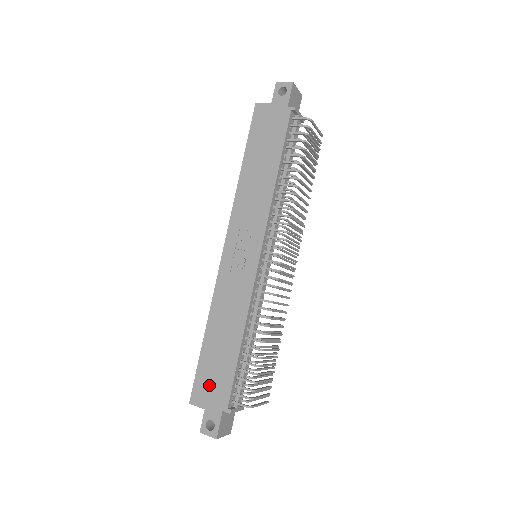
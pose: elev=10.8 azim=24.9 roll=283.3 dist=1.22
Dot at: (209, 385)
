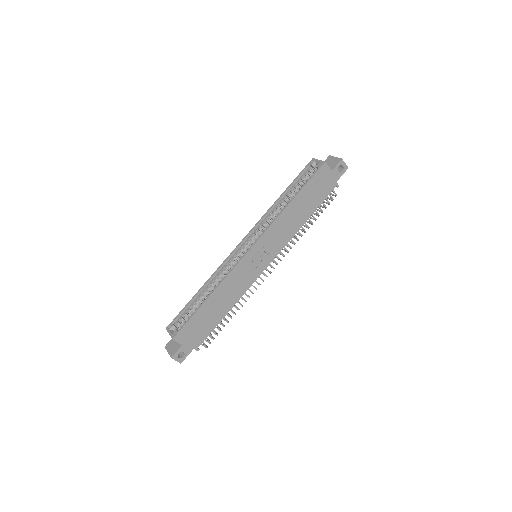
Dot at: (193, 332)
